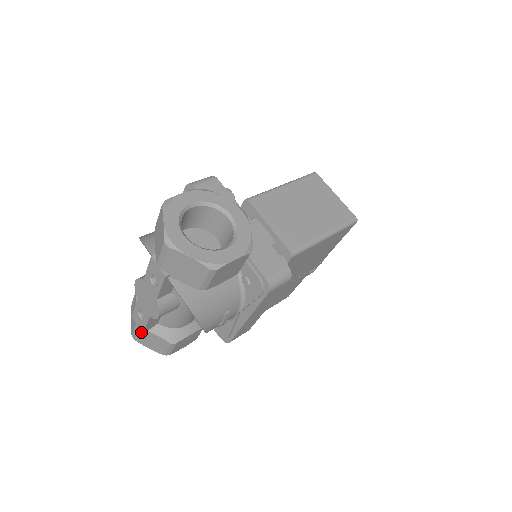
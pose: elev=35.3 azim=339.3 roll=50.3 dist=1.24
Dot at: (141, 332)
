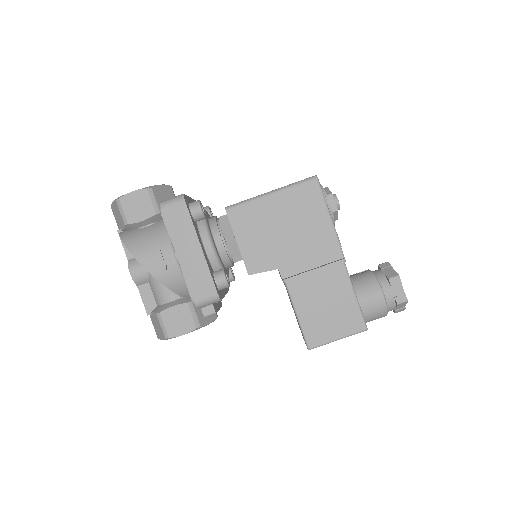
Dot at: (152, 320)
